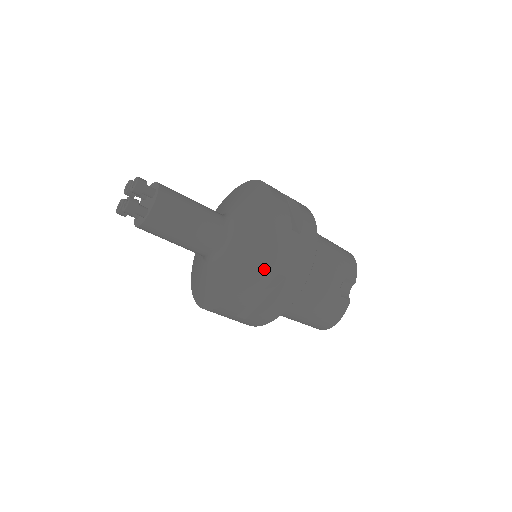
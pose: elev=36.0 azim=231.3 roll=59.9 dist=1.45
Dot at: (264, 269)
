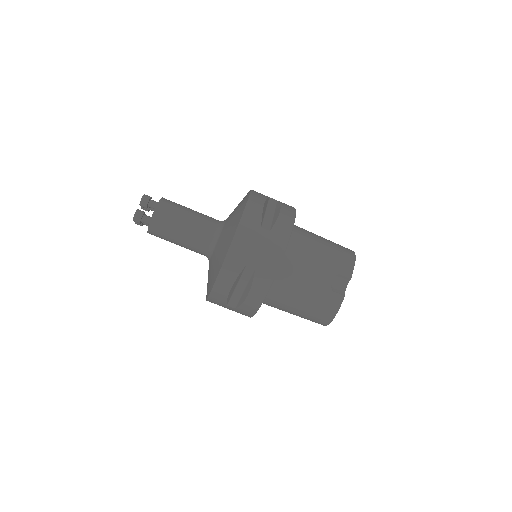
Dot at: (232, 261)
